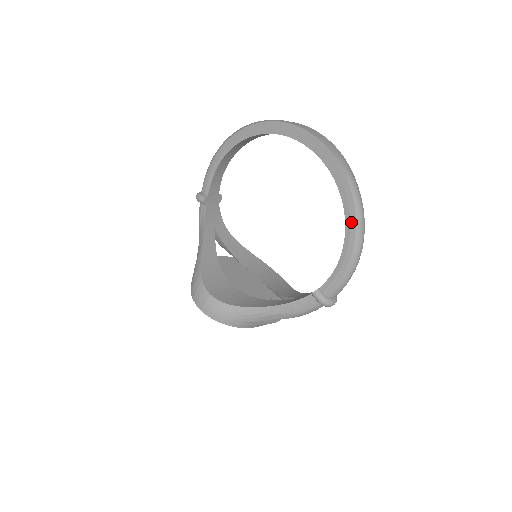
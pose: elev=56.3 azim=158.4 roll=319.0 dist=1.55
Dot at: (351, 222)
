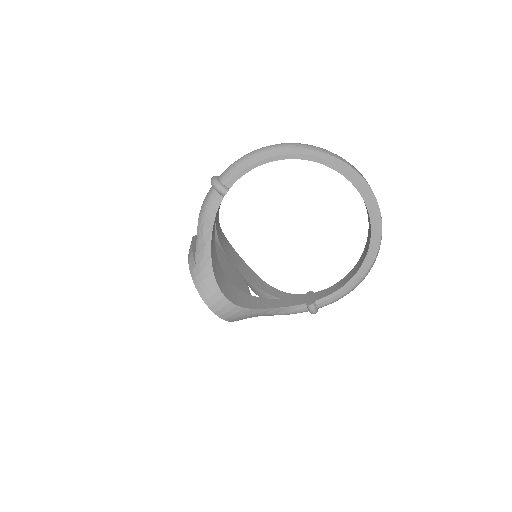
Dot at: (368, 265)
